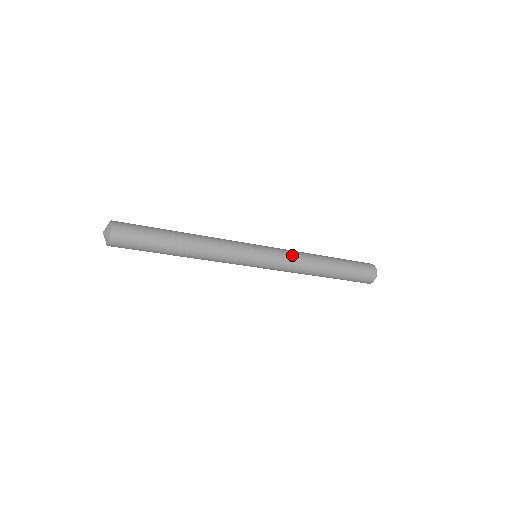
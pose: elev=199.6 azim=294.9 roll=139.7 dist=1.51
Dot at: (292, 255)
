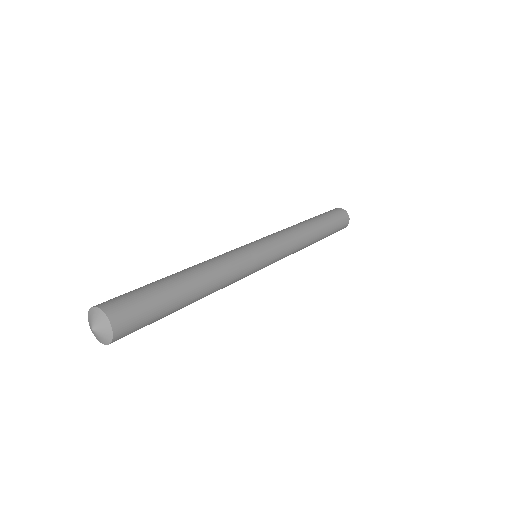
Dot at: (292, 245)
